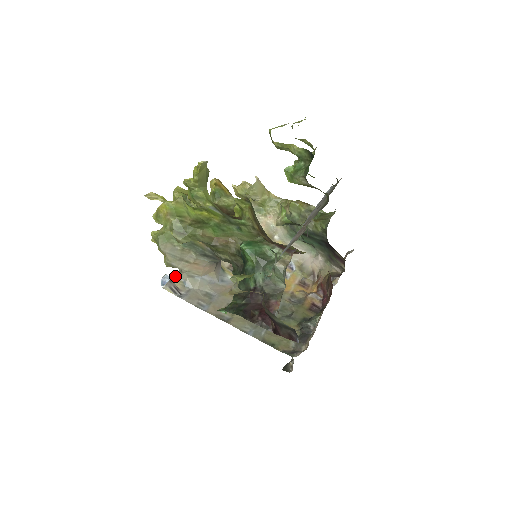
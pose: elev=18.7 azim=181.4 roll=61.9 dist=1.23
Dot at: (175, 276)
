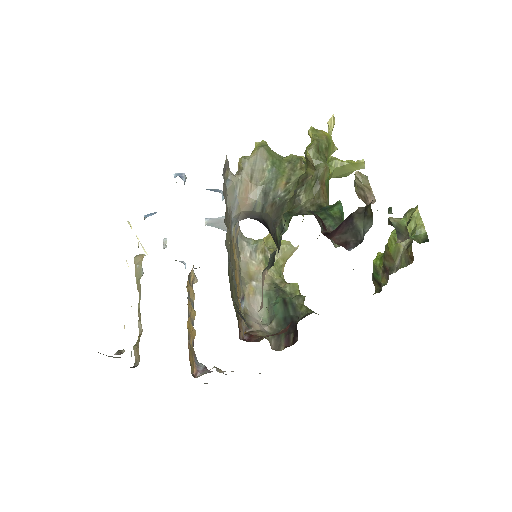
Dot at: occluded
